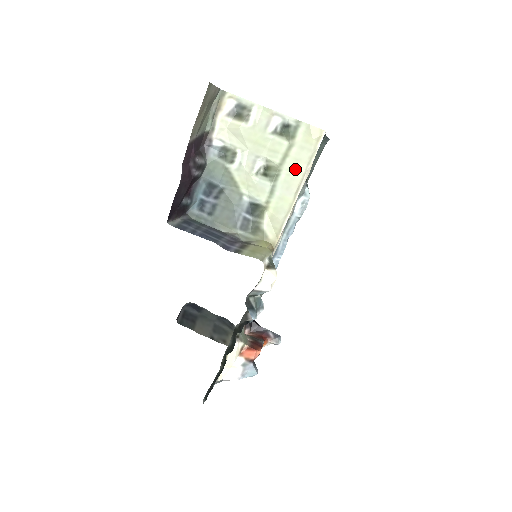
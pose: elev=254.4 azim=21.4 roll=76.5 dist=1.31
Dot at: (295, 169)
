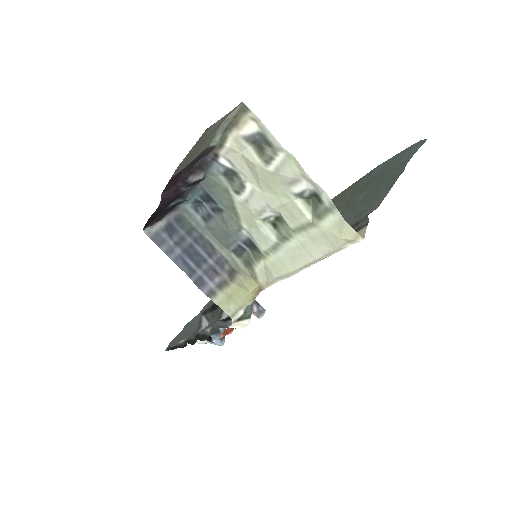
Dot at: (308, 249)
